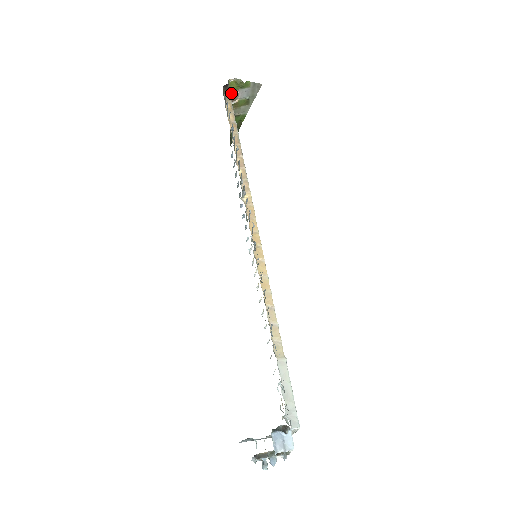
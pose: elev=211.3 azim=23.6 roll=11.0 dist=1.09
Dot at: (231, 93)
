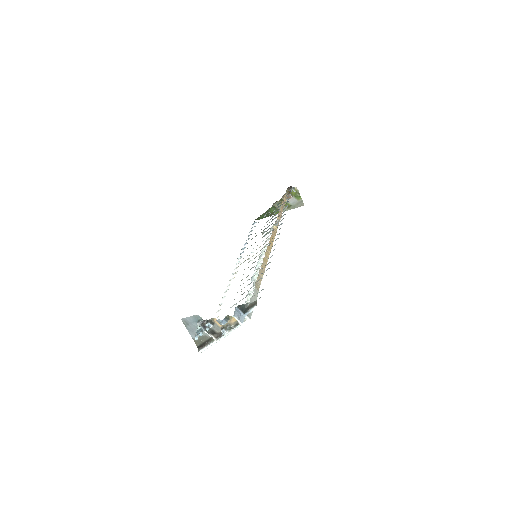
Dot at: (294, 191)
